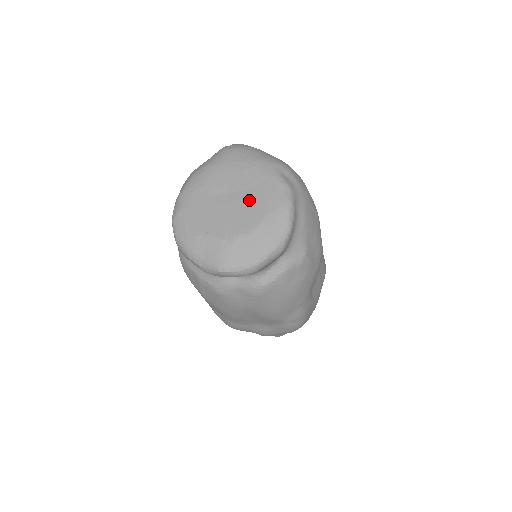
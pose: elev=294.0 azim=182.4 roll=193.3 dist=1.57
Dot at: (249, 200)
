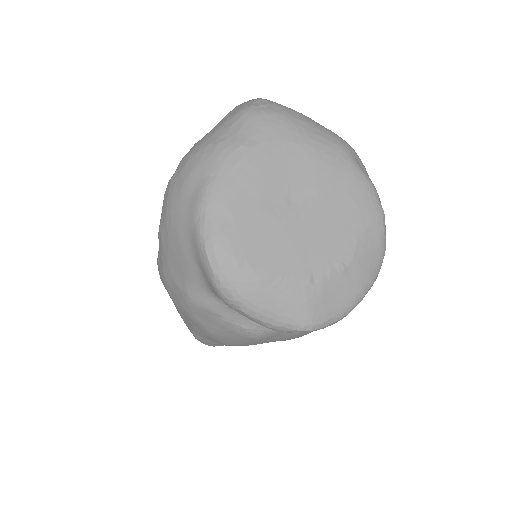
Dot at: (330, 212)
